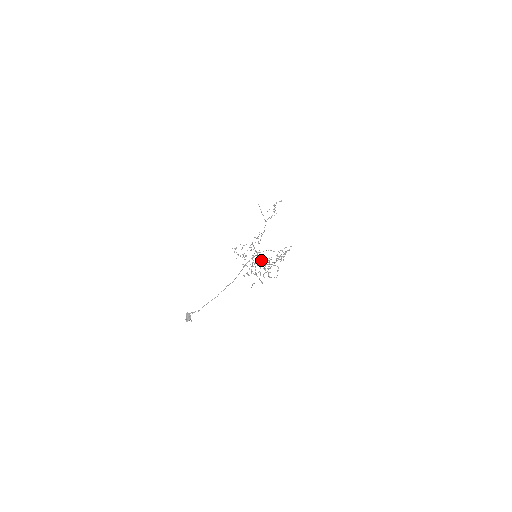
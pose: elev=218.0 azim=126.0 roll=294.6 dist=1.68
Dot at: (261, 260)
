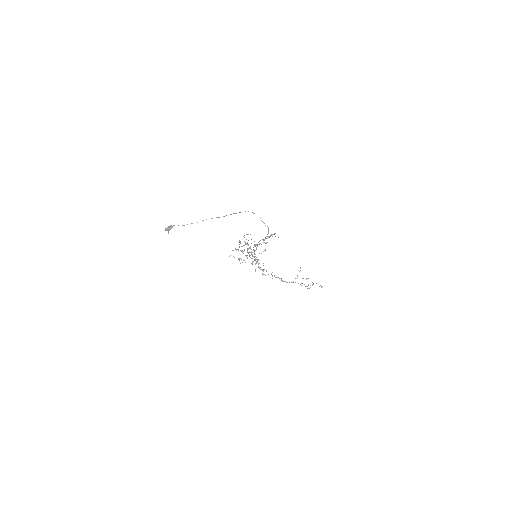
Dot at: (254, 251)
